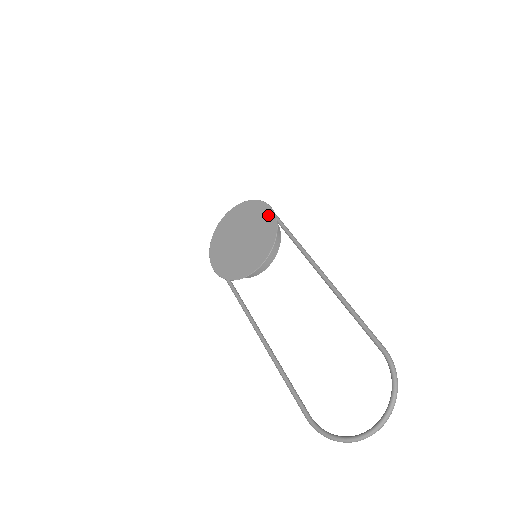
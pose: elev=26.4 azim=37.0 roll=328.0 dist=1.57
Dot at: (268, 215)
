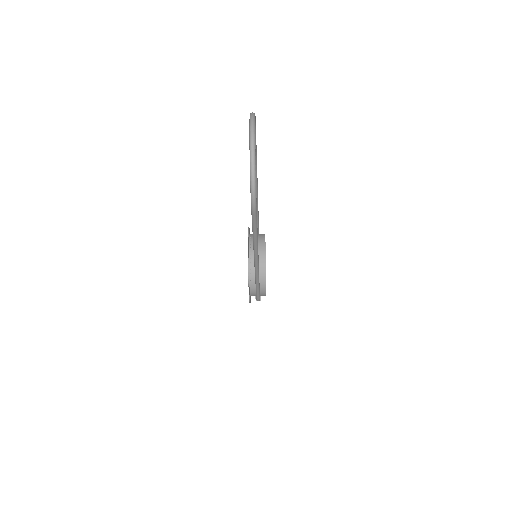
Dot at: occluded
